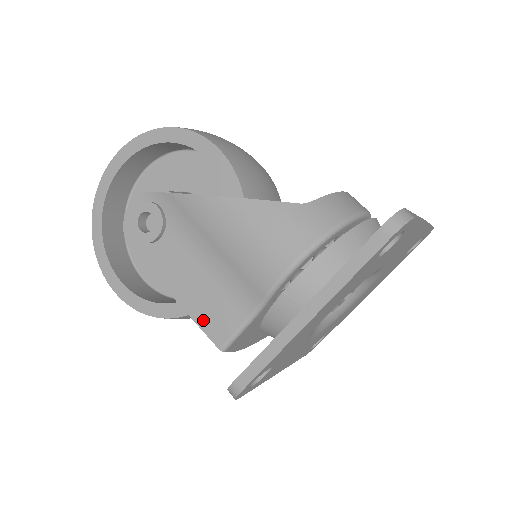
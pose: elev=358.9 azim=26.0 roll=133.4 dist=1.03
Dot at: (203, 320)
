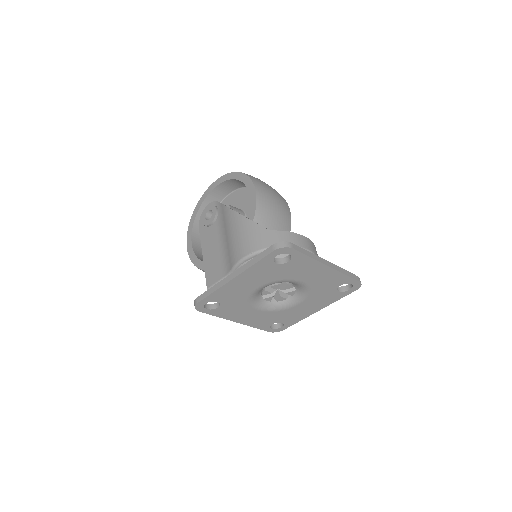
Dot at: (208, 272)
